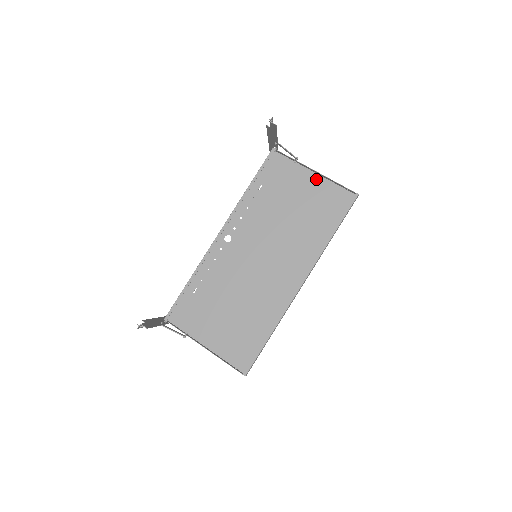
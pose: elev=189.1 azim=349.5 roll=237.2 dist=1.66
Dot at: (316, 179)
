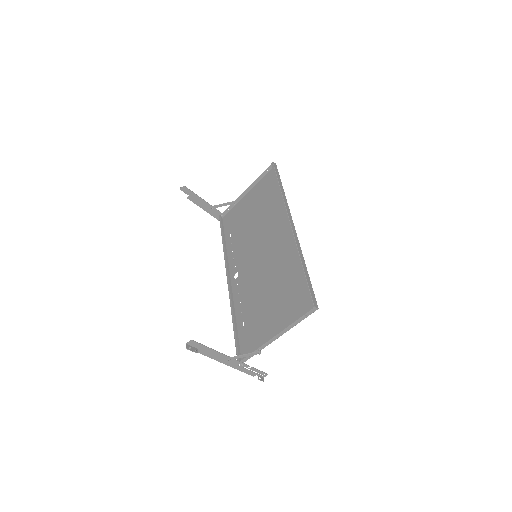
Dot at: (251, 193)
